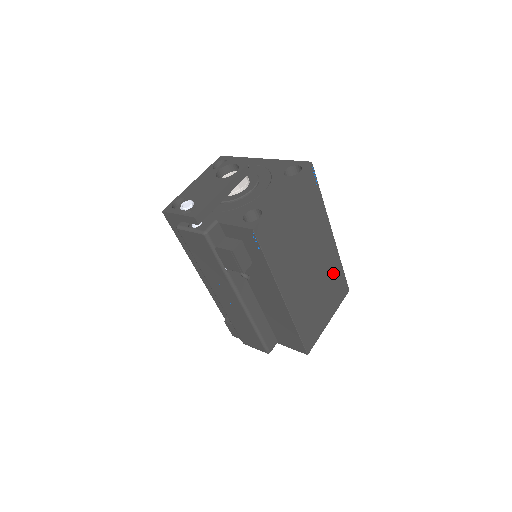
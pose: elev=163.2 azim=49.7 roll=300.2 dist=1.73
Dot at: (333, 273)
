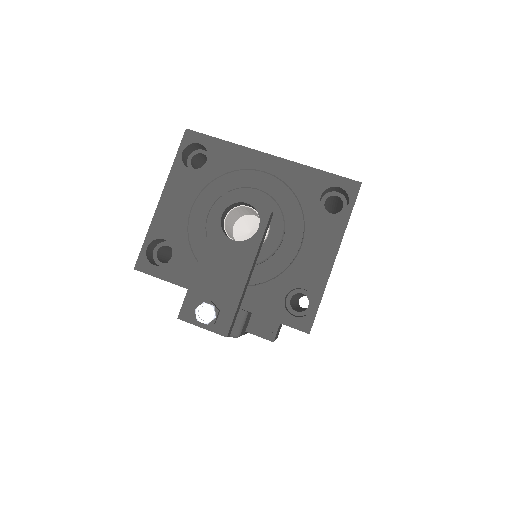
Dot at: occluded
